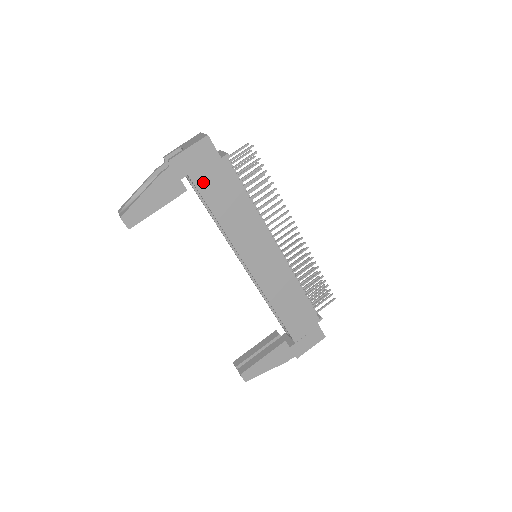
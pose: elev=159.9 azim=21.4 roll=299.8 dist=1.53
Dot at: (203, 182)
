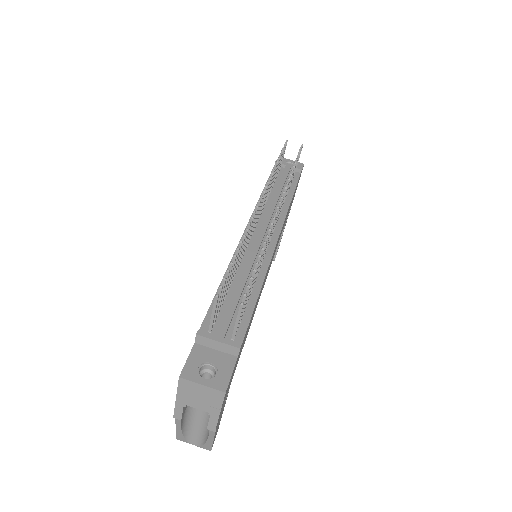
Dot at: occluded
